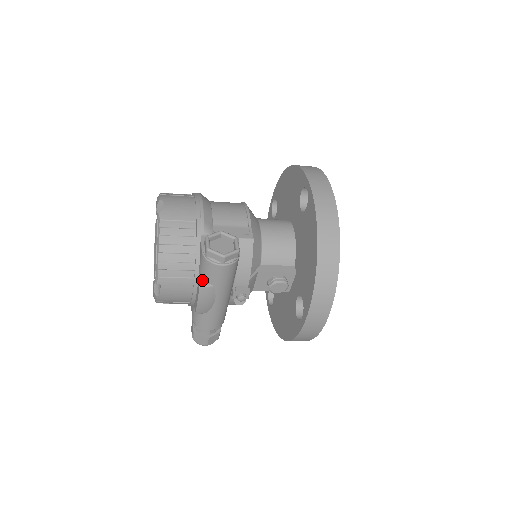
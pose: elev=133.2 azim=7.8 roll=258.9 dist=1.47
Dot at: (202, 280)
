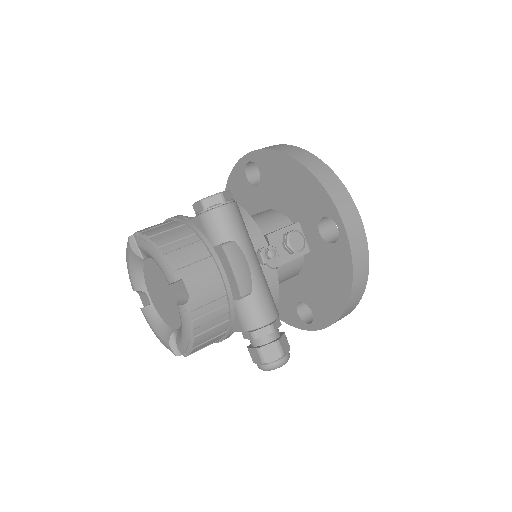
Dot at: (219, 244)
